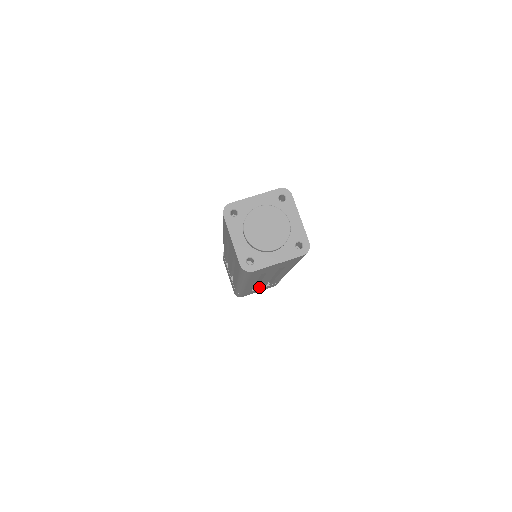
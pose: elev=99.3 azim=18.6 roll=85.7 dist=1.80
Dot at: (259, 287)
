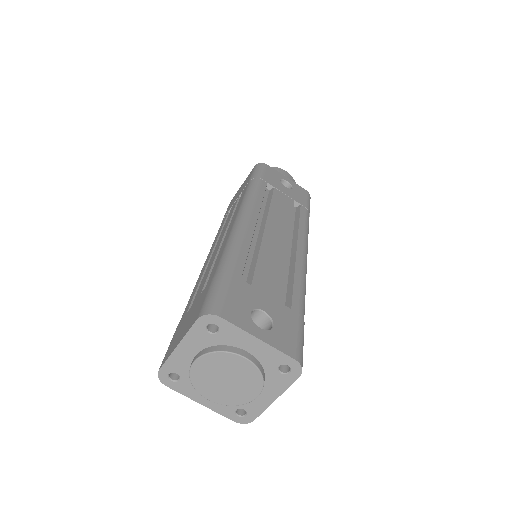
Dot at: occluded
